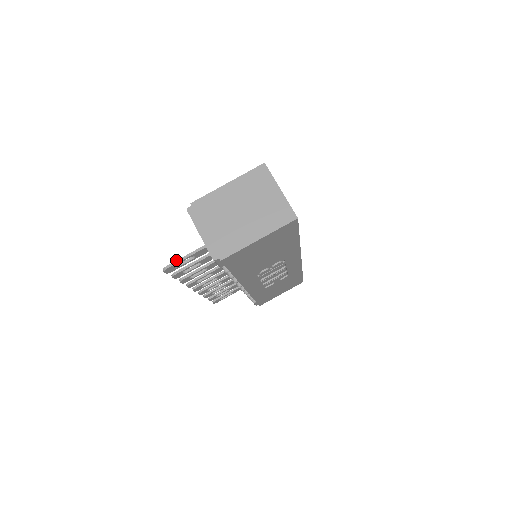
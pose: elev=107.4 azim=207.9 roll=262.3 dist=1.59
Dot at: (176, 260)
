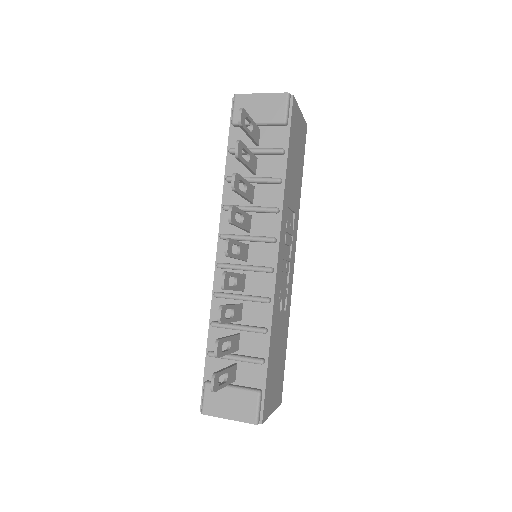
Dot at: occluded
